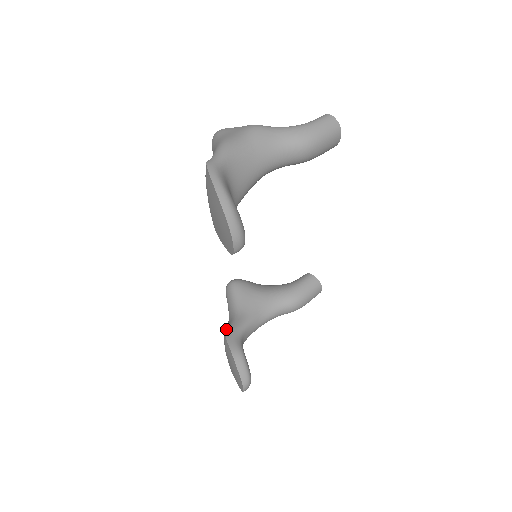
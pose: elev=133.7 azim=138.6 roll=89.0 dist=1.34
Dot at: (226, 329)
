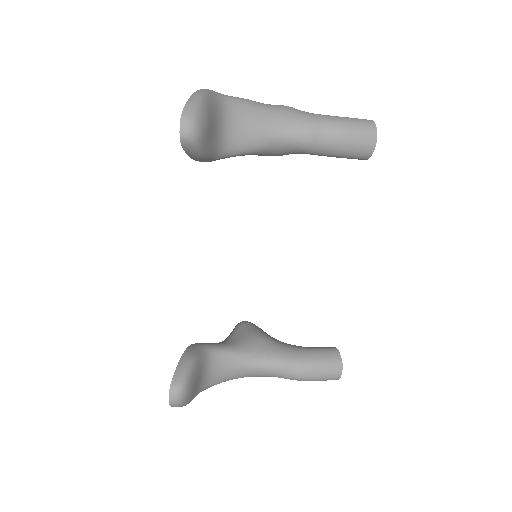
Dot at: occluded
